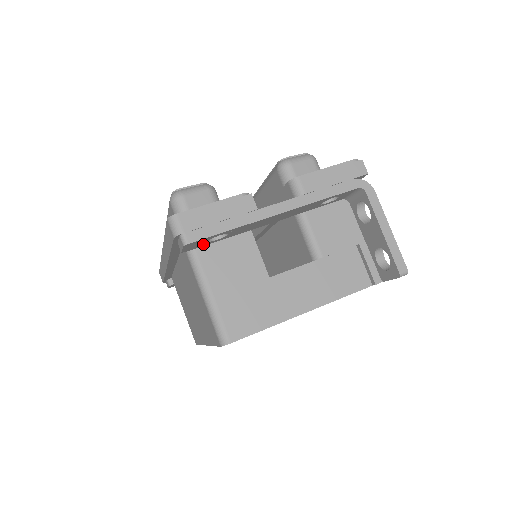
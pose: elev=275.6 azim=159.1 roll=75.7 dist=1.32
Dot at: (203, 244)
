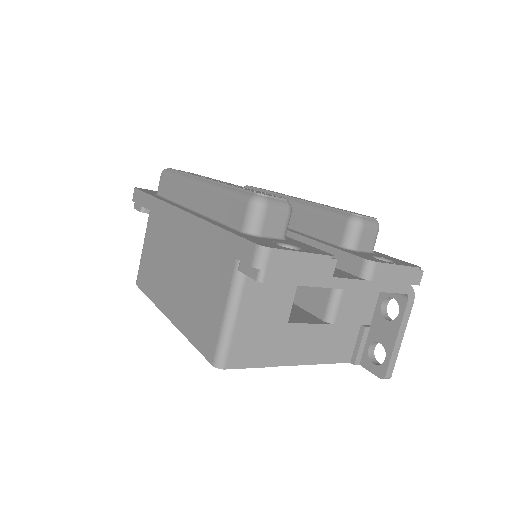
Dot at: occluded
